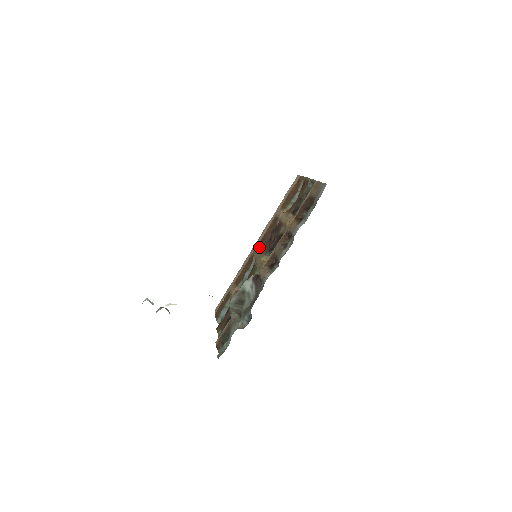
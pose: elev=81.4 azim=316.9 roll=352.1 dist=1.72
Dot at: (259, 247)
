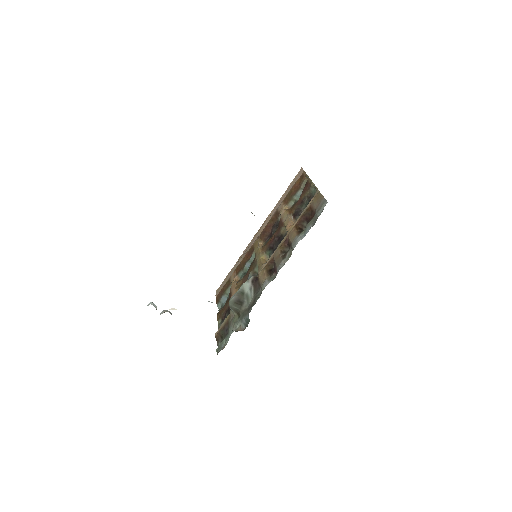
Dot at: (260, 239)
